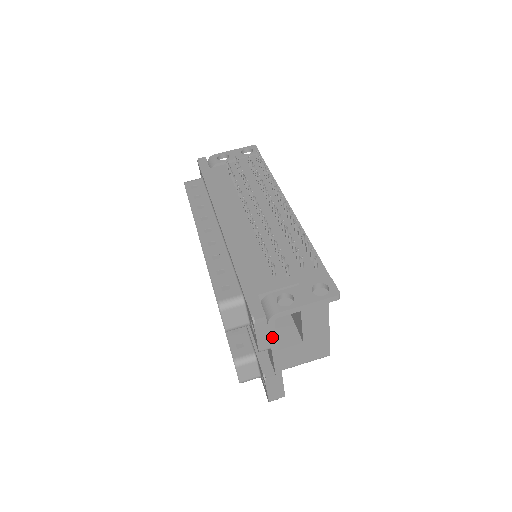
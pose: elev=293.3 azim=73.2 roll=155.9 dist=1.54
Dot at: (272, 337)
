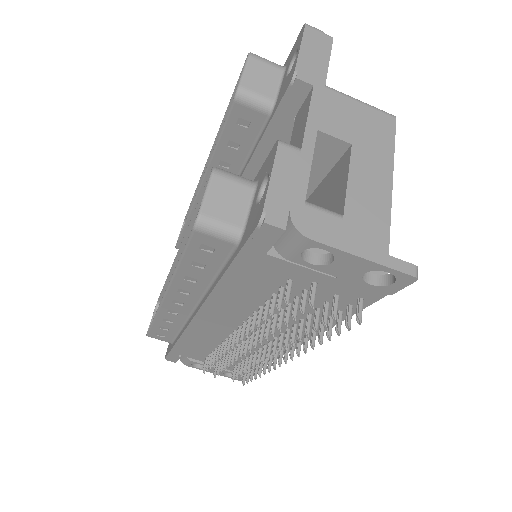
Dot at: occluded
